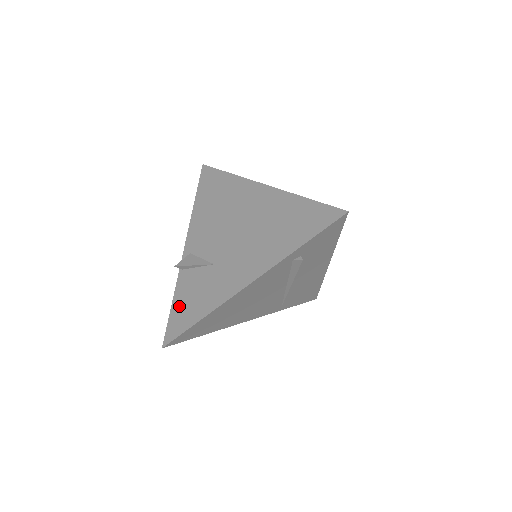
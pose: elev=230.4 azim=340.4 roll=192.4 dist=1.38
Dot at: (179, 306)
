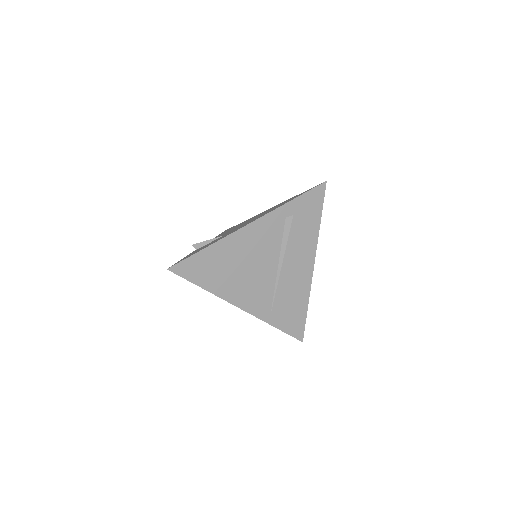
Dot at: occluded
